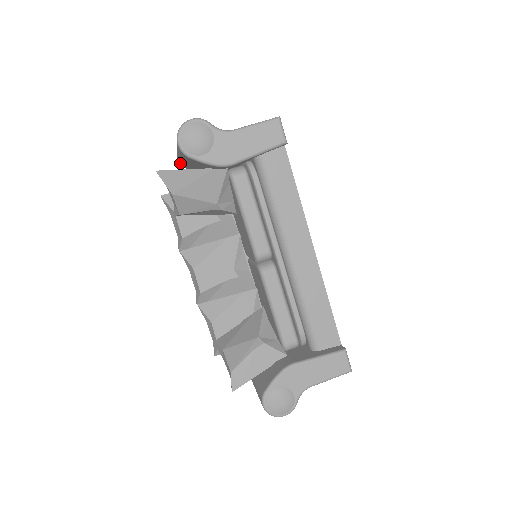
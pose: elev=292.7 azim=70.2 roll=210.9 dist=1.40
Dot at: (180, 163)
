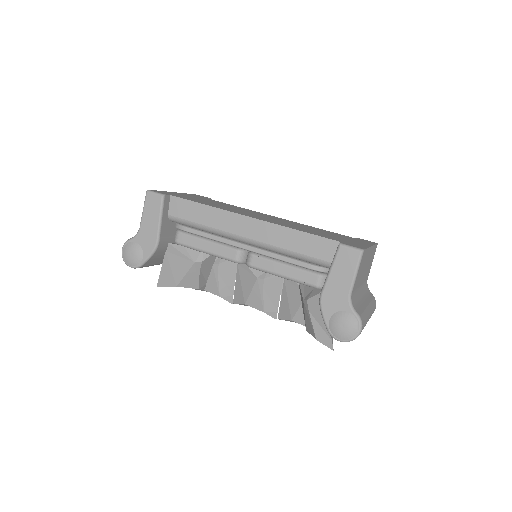
Dot at: occluded
